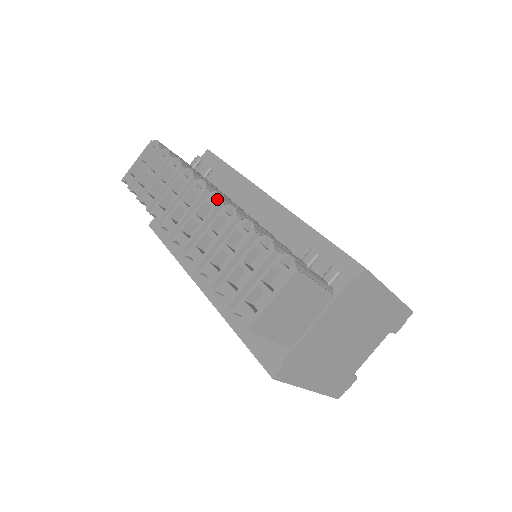
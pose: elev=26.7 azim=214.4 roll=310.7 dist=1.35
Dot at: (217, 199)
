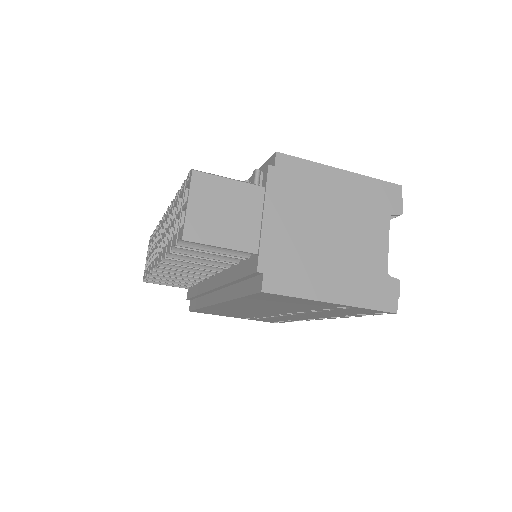
Dot at: occluded
